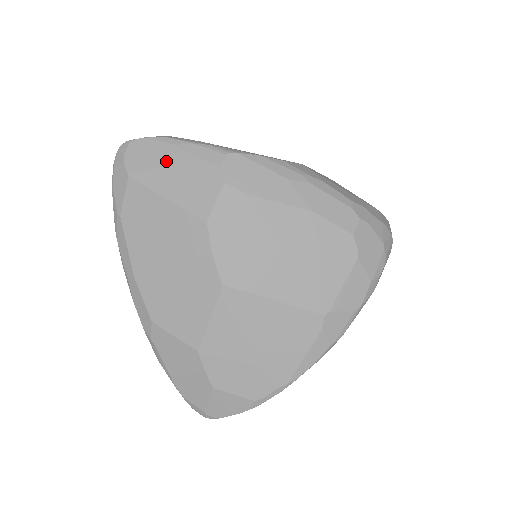
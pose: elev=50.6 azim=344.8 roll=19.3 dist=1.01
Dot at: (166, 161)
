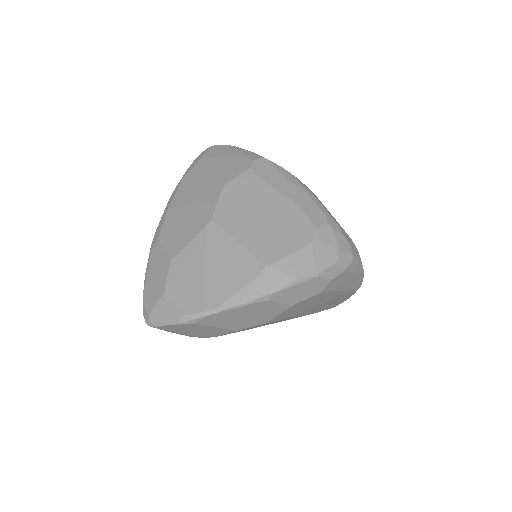
Dot at: (227, 154)
